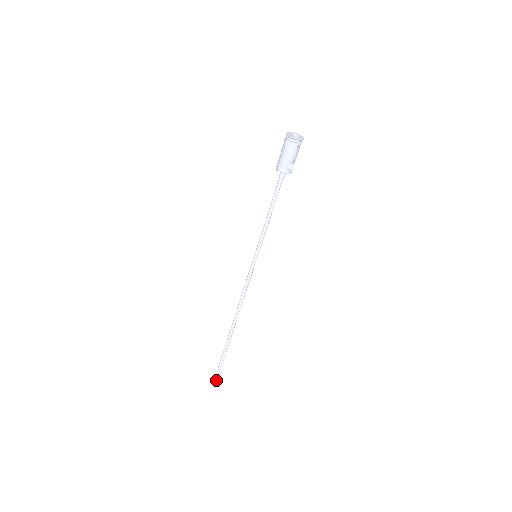
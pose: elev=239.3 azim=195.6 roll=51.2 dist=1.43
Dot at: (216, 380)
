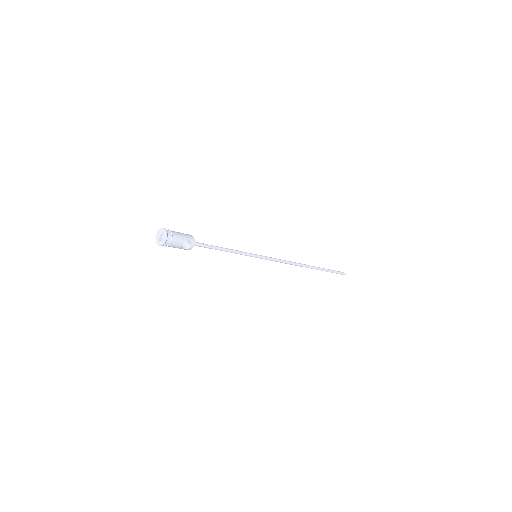
Dot at: (343, 274)
